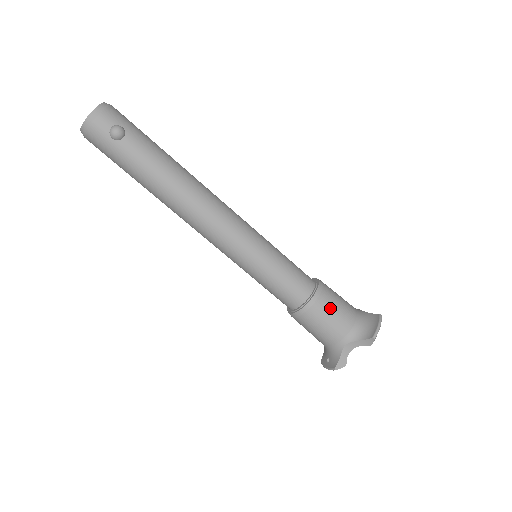
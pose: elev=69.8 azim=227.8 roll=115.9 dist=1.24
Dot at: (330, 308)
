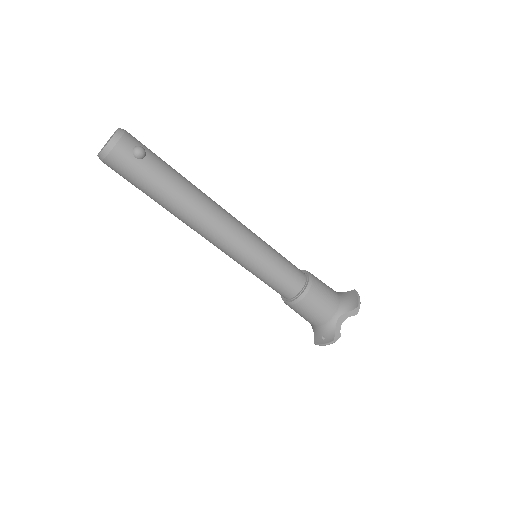
Dot at: (322, 289)
